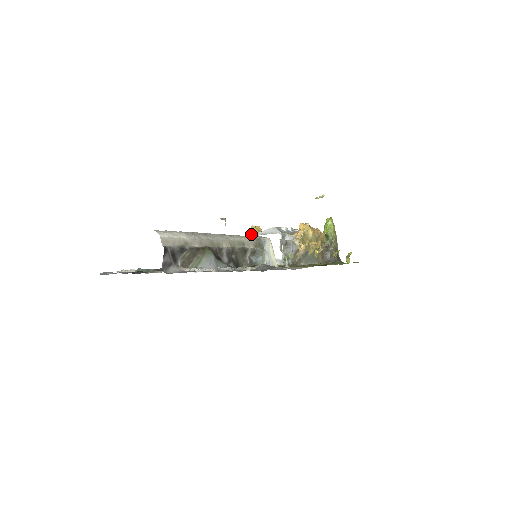
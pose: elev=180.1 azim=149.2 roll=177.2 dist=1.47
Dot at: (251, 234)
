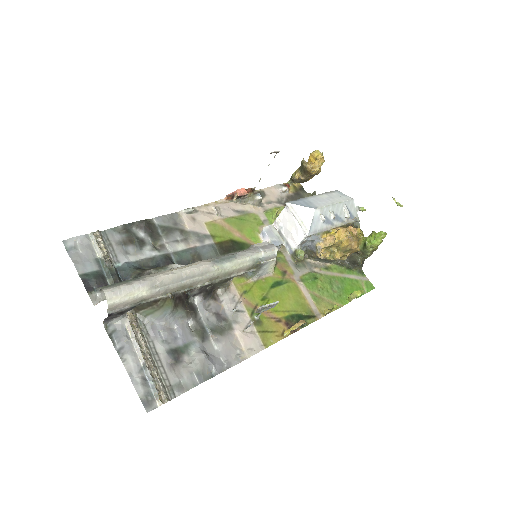
Dot at: (307, 163)
